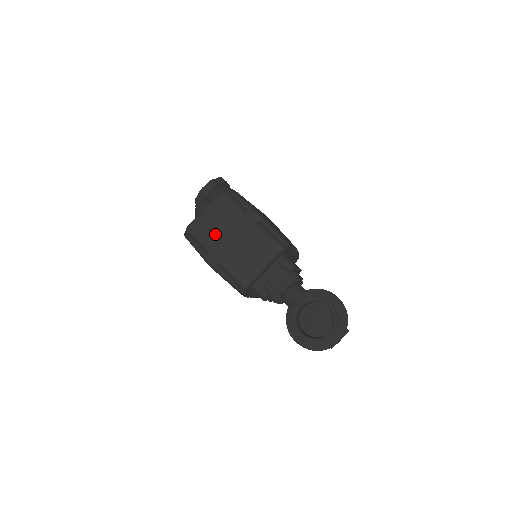
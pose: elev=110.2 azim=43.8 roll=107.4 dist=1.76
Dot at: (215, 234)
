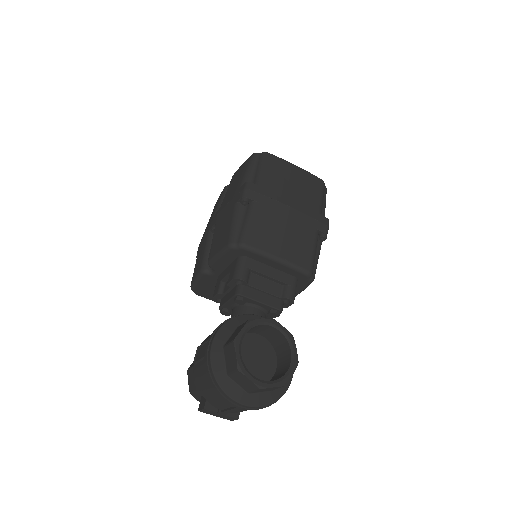
Dot at: (282, 186)
